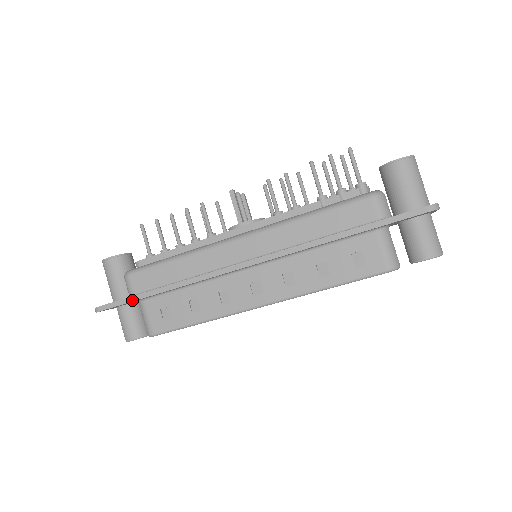
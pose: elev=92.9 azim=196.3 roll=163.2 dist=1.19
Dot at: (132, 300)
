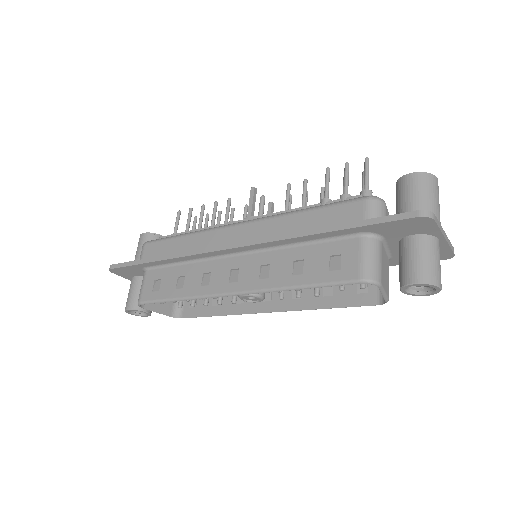
Dot at: (136, 263)
